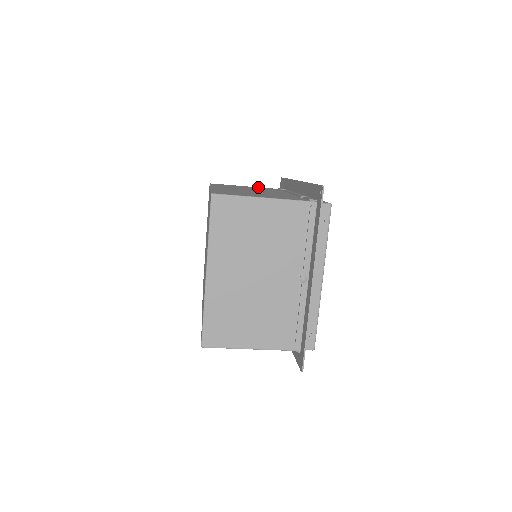
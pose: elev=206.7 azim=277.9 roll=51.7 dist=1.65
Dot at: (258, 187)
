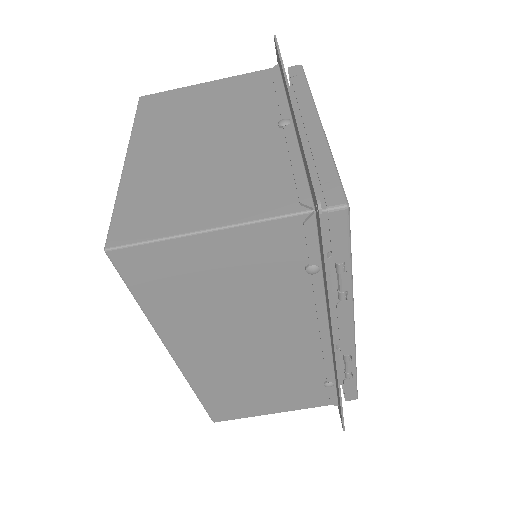
Dot at: occluded
